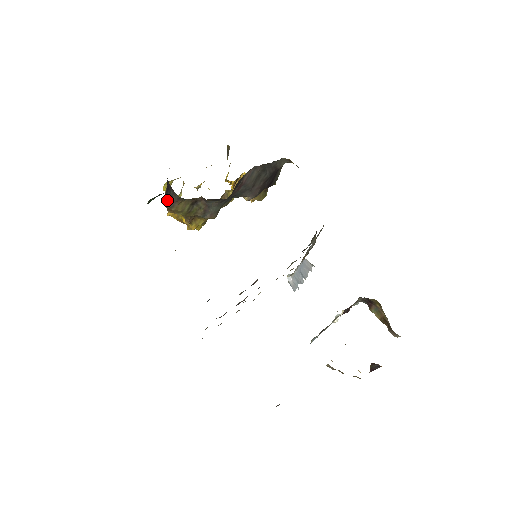
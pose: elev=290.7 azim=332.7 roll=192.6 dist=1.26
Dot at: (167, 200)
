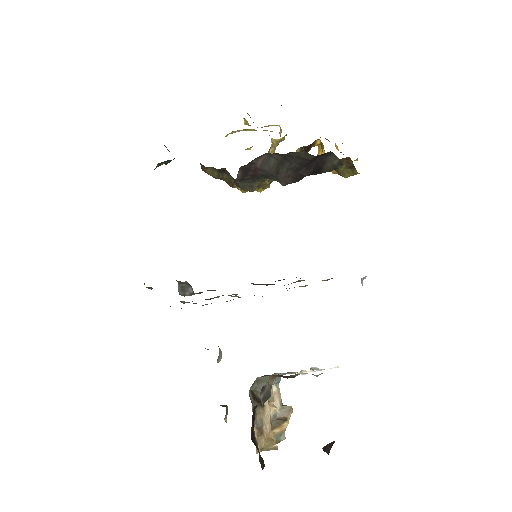
Dot at: occluded
